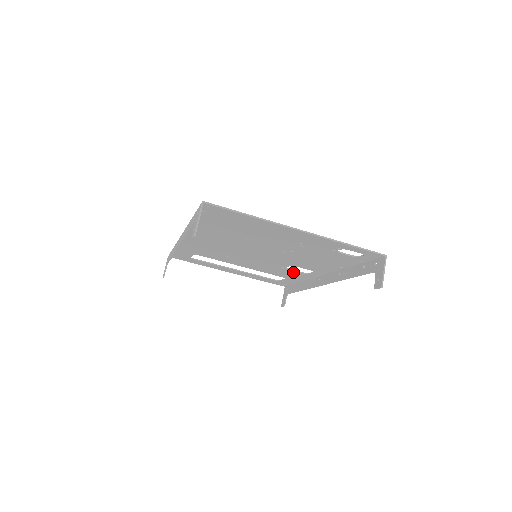
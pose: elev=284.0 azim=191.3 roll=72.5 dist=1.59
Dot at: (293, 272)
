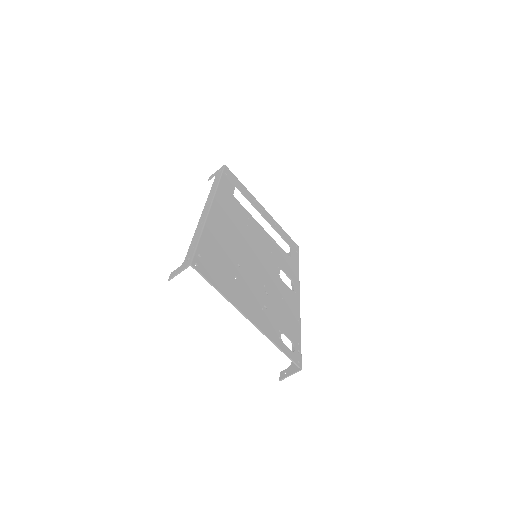
Dot at: (286, 271)
